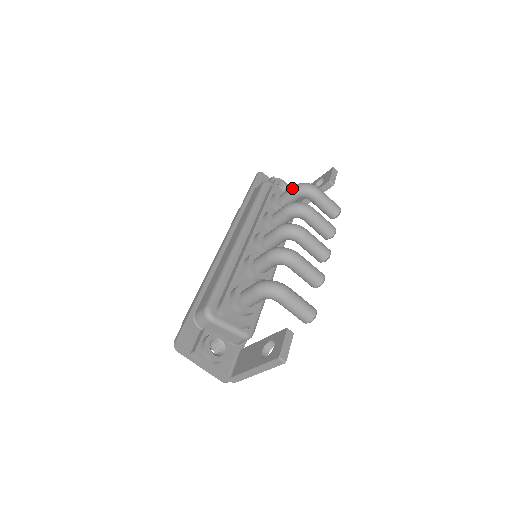
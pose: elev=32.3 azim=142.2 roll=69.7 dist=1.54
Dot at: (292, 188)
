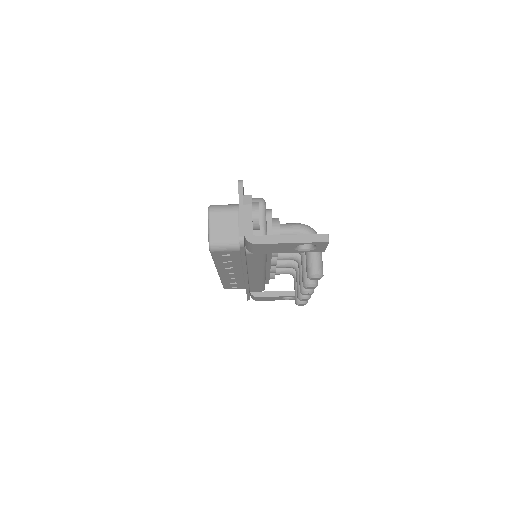
Dot at: occluded
